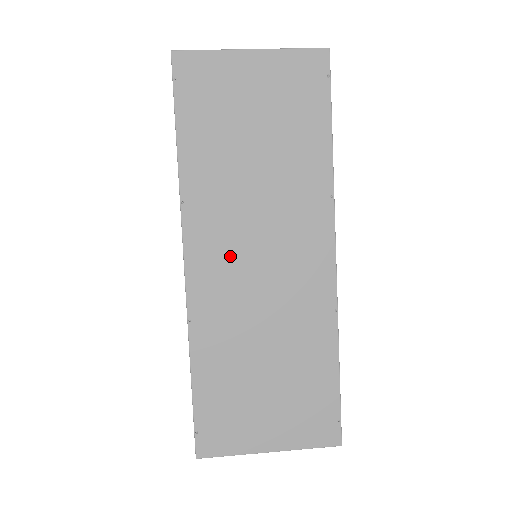
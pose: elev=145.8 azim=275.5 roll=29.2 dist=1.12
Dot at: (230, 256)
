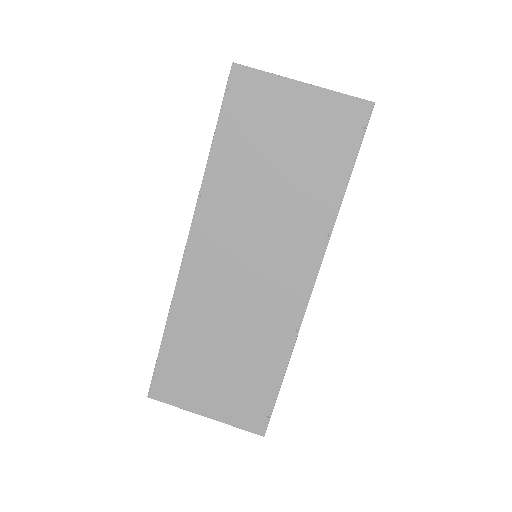
Dot at: (225, 253)
